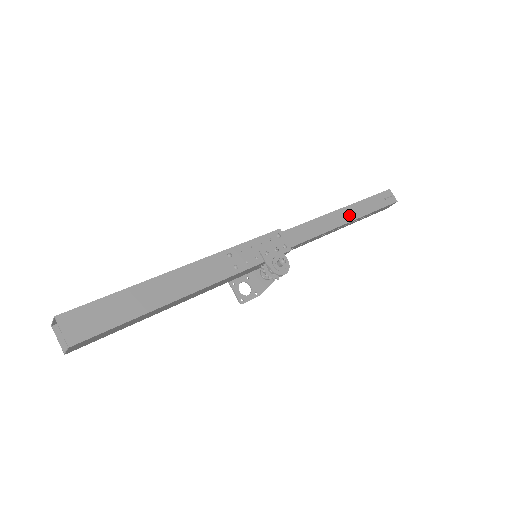
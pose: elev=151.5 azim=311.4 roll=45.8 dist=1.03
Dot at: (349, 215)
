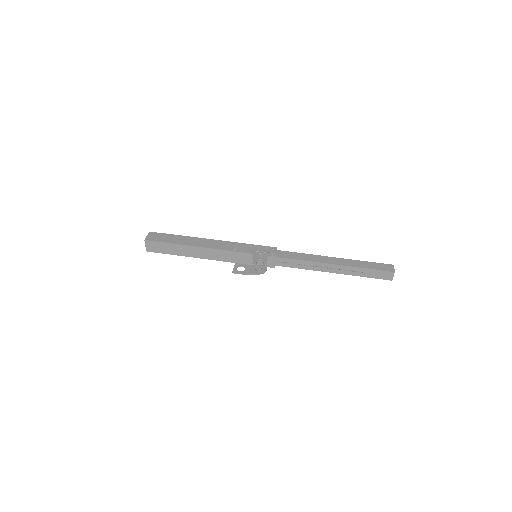
Dot at: (338, 262)
